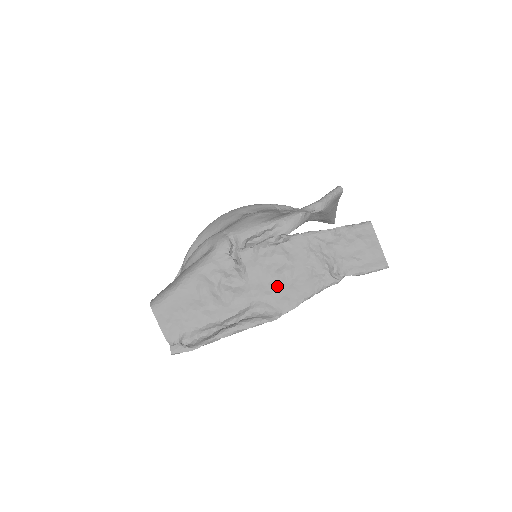
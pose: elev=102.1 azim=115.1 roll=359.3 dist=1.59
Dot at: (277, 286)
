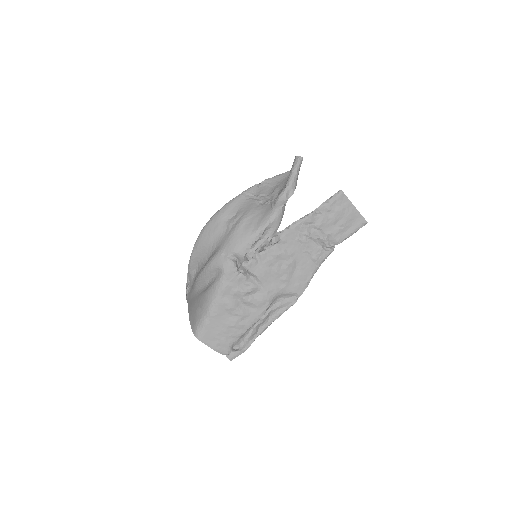
Dot at: (287, 279)
